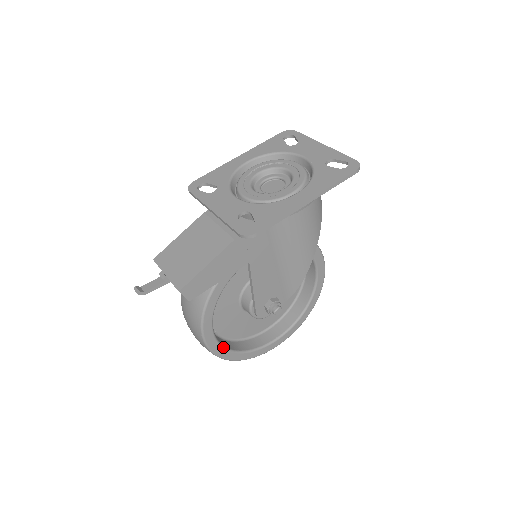
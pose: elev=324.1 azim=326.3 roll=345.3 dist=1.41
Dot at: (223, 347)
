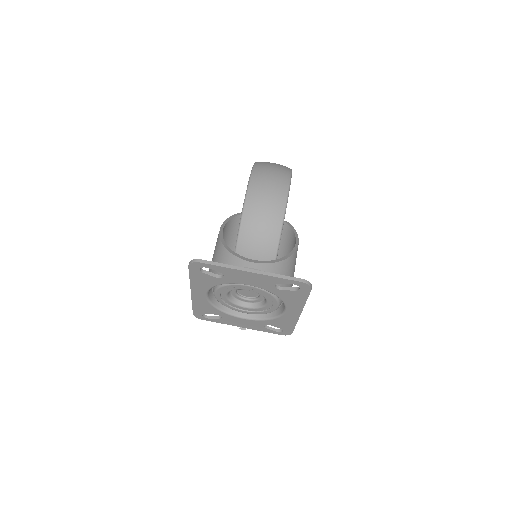
Dot at: occluded
